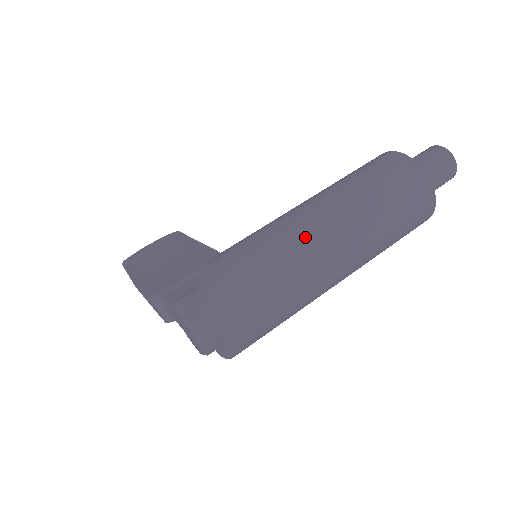
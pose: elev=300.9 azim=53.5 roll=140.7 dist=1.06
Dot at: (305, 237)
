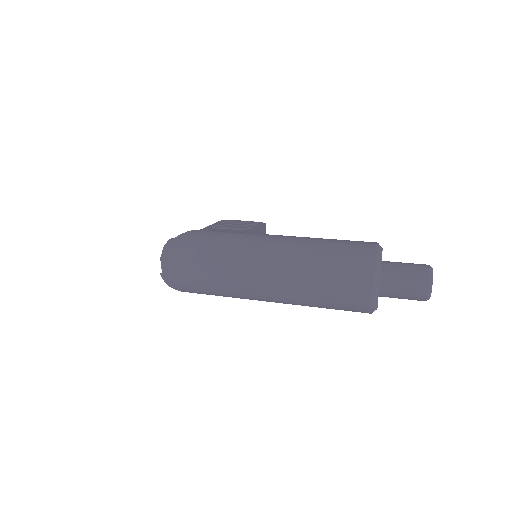
Dot at: (252, 250)
